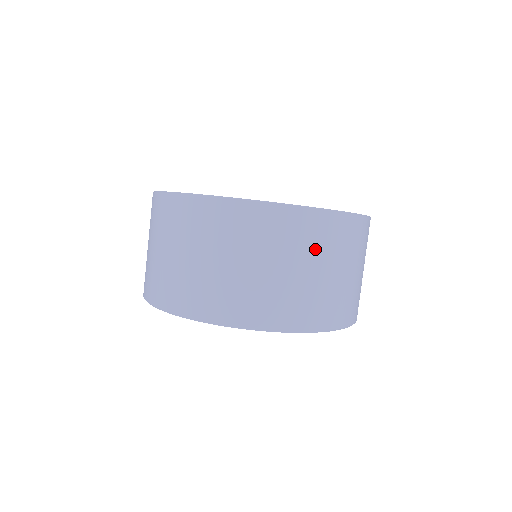
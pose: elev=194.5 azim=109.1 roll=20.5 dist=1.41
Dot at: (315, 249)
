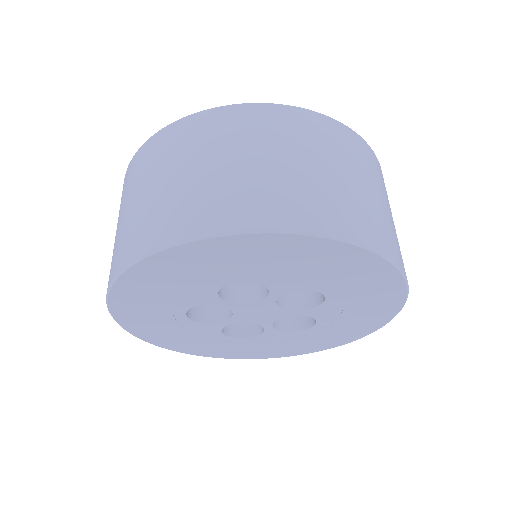
Dot at: (227, 141)
